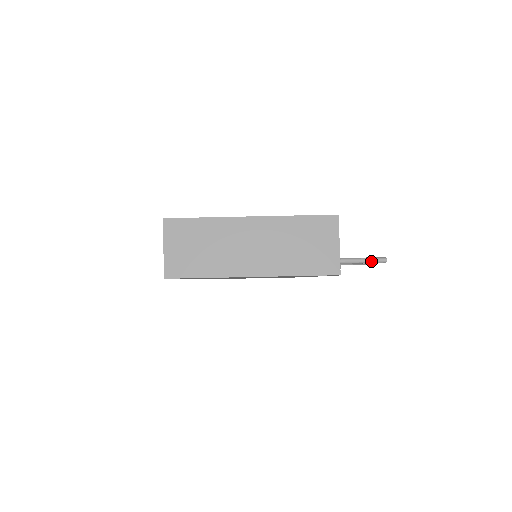
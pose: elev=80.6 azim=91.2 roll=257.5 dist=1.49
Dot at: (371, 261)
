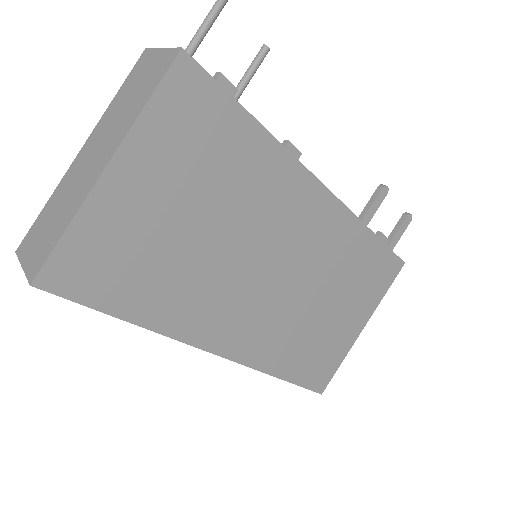
Dot at: (209, 15)
